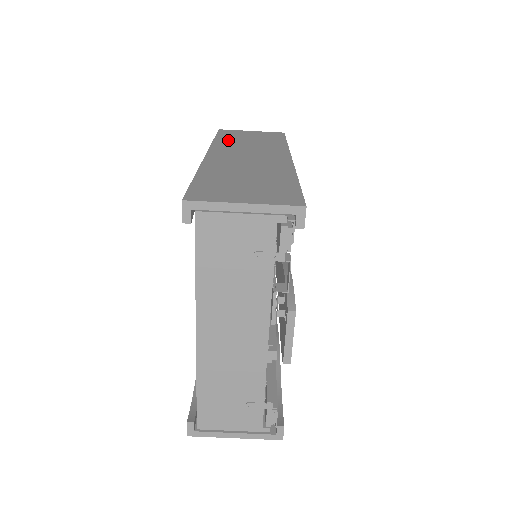
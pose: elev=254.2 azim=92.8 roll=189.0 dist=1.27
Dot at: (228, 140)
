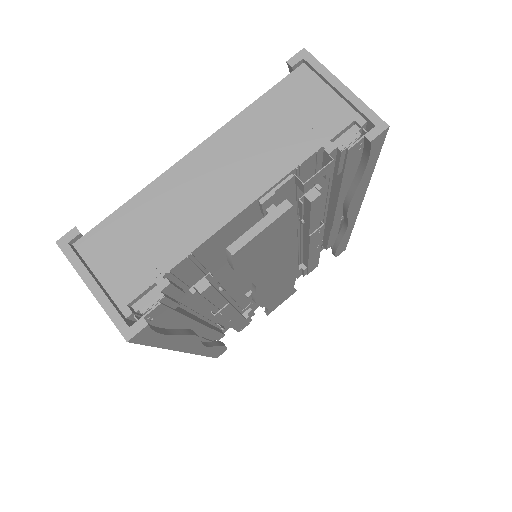
Dot at: occluded
